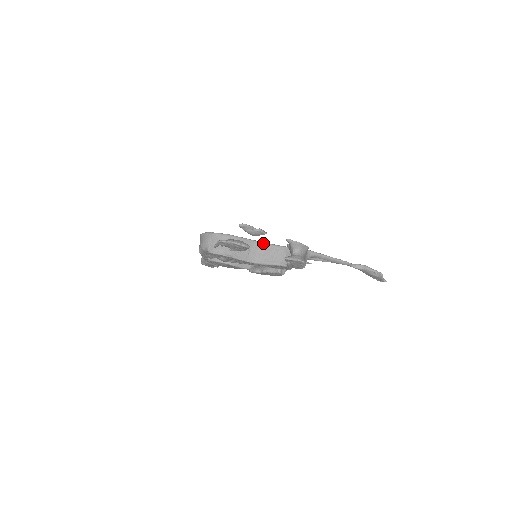
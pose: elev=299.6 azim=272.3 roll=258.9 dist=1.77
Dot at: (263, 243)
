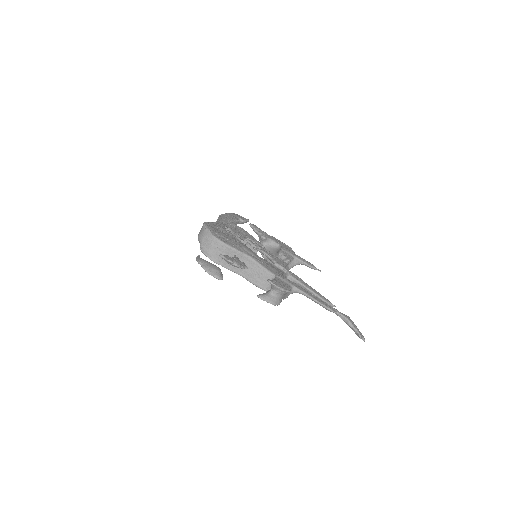
Dot at: (255, 261)
